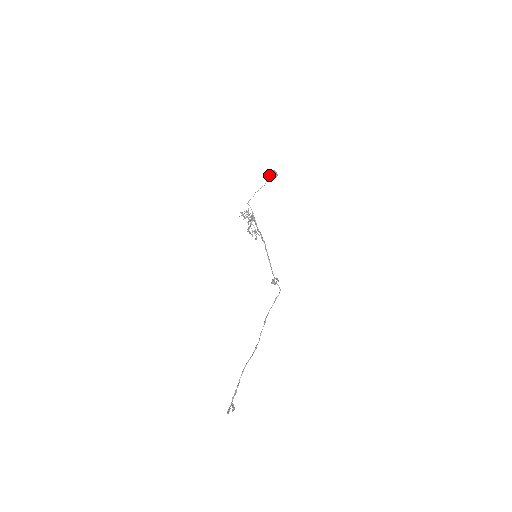
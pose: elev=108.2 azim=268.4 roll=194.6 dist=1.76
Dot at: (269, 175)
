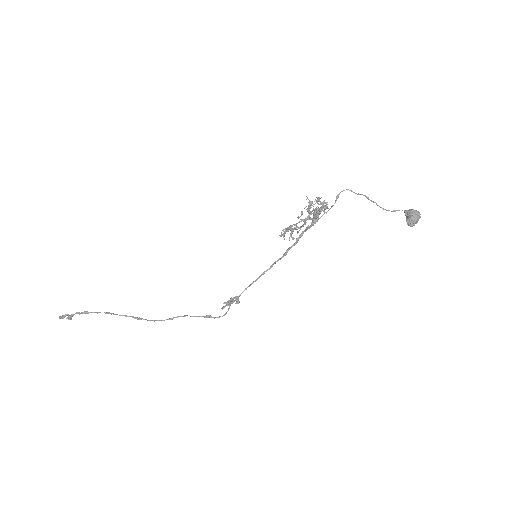
Dot at: (407, 210)
